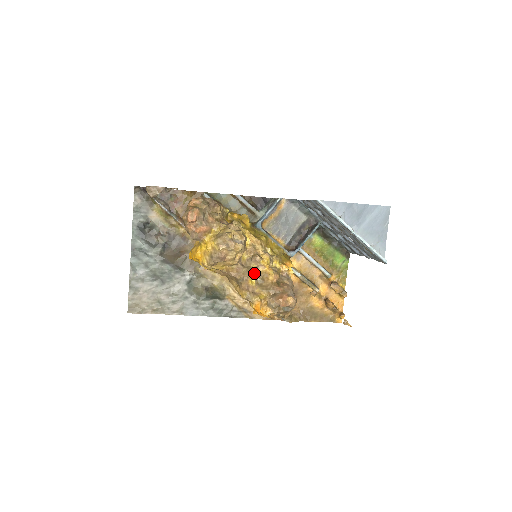
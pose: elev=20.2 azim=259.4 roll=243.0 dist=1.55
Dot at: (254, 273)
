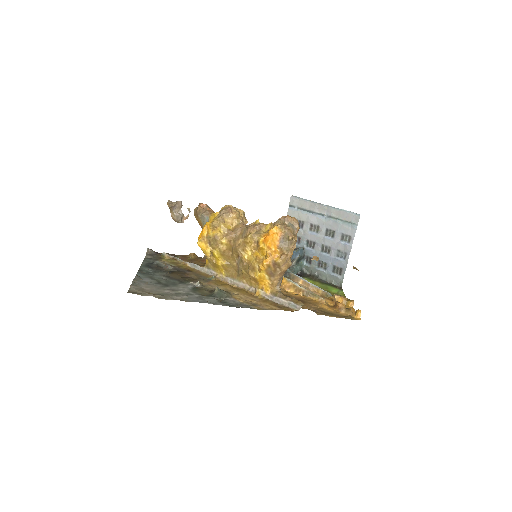
Dot at: occluded
